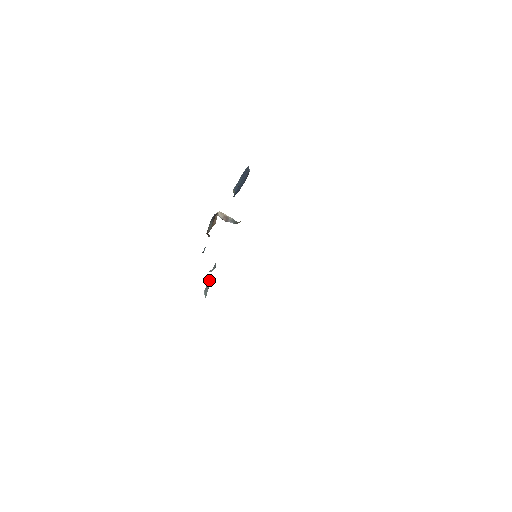
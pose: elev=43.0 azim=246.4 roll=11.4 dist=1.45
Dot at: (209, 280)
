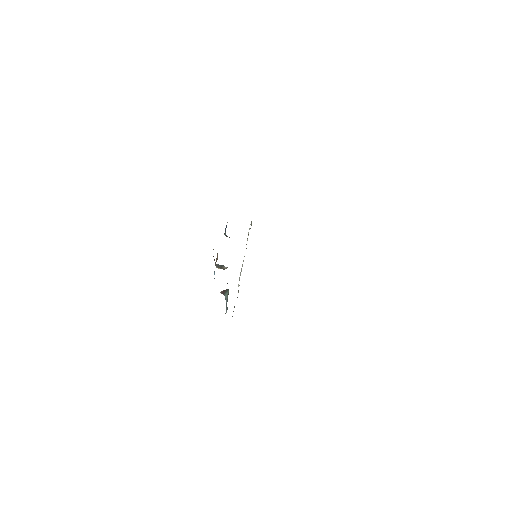
Dot at: (226, 302)
